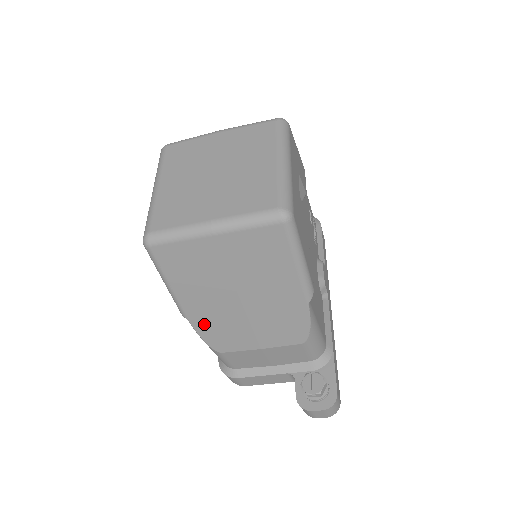
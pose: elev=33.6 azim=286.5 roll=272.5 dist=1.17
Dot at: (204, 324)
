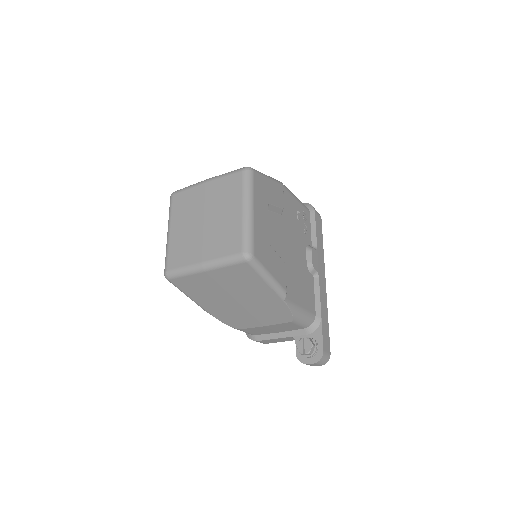
Dot at: (221, 315)
